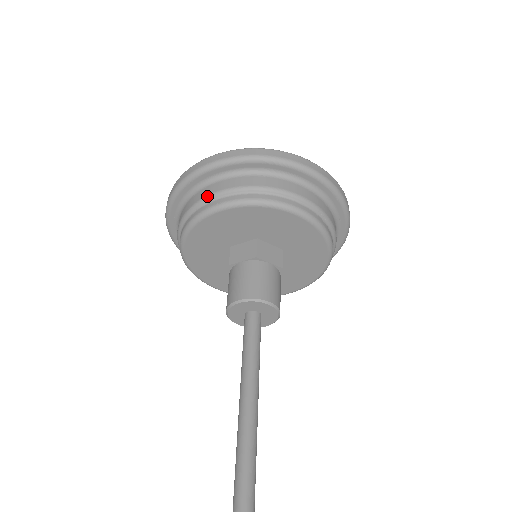
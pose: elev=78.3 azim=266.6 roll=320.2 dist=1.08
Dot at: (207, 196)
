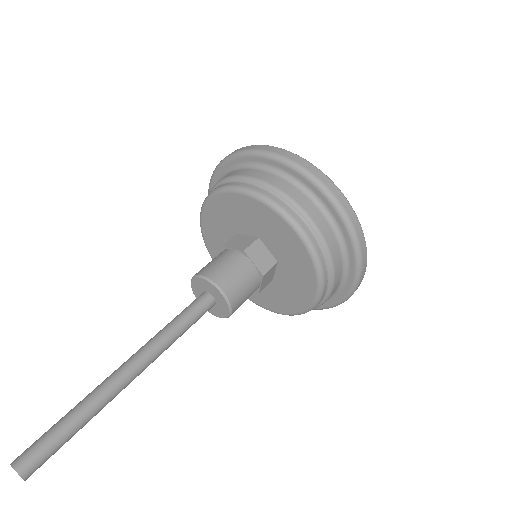
Dot at: (234, 176)
